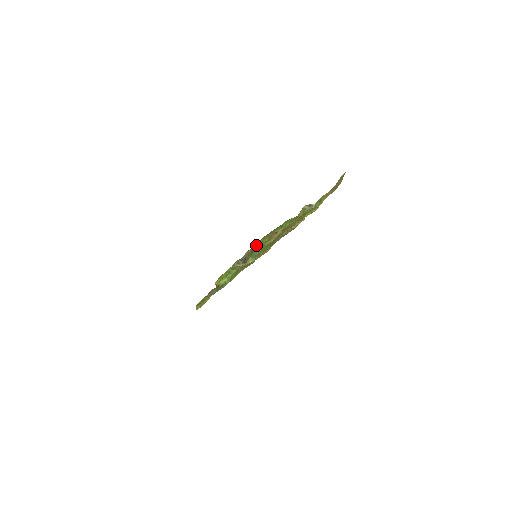
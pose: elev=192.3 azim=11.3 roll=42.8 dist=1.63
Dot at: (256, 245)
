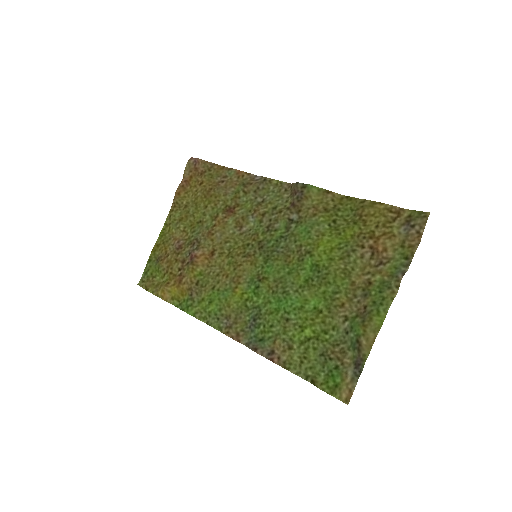
Dot at: (360, 340)
